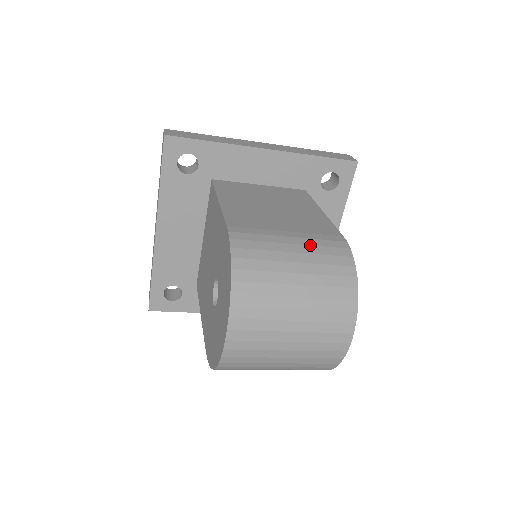
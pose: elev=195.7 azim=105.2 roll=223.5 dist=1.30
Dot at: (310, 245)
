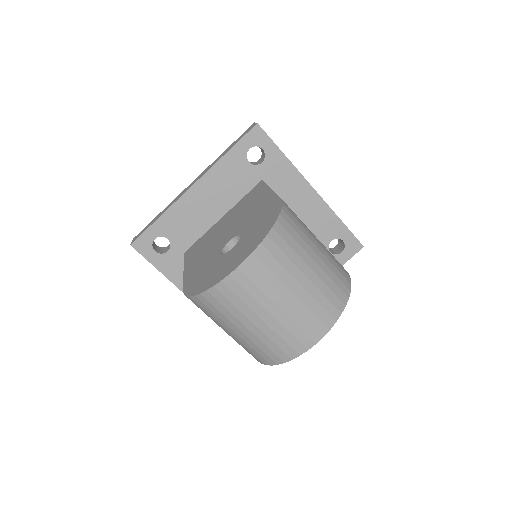
Dot at: (328, 254)
